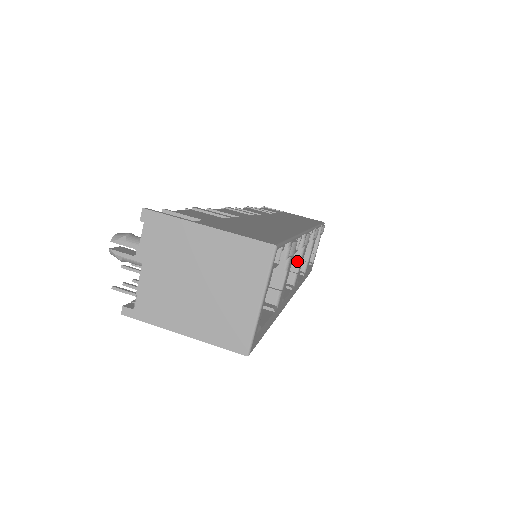
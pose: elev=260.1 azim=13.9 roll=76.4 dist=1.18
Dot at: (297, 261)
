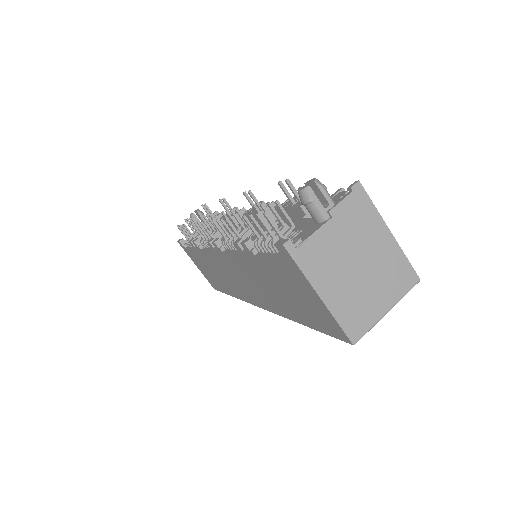
Dot at: occluded
